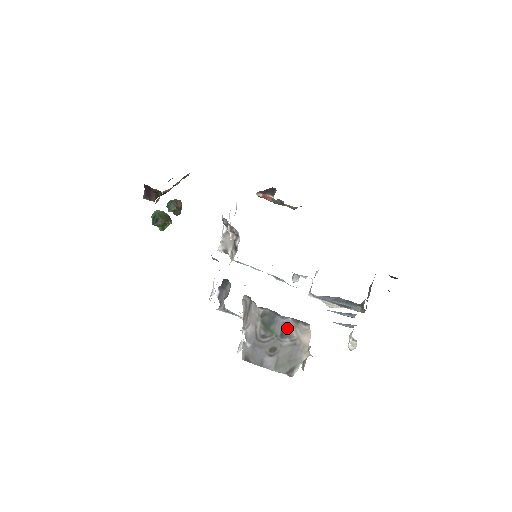
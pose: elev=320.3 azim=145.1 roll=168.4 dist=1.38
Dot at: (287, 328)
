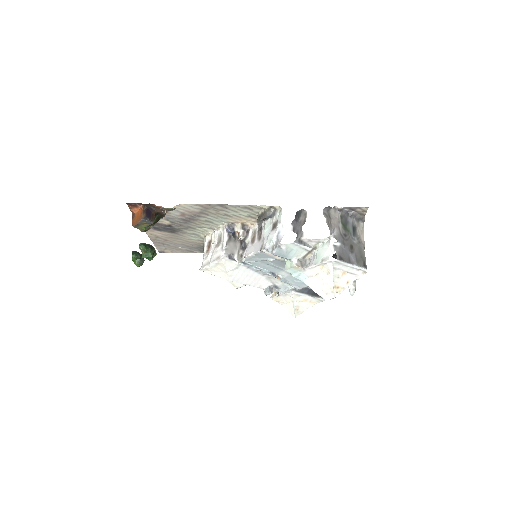
Dot at: (354, 227)
